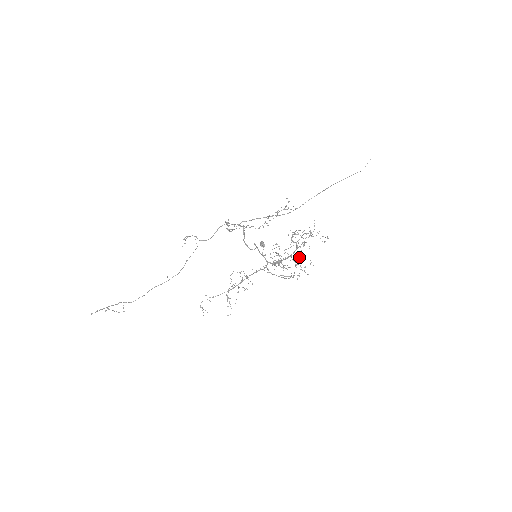
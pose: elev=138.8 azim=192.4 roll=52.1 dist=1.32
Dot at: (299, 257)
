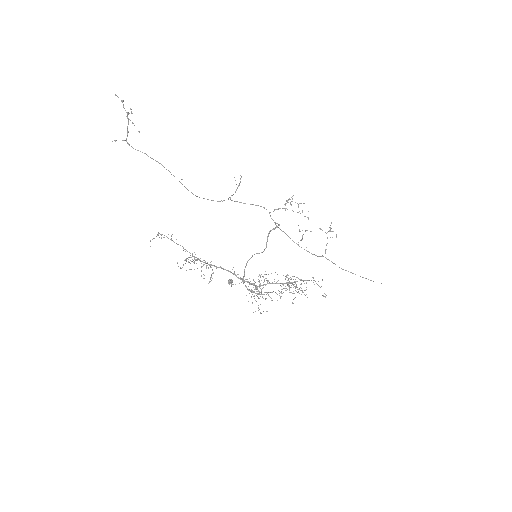
Dot at: occluded
